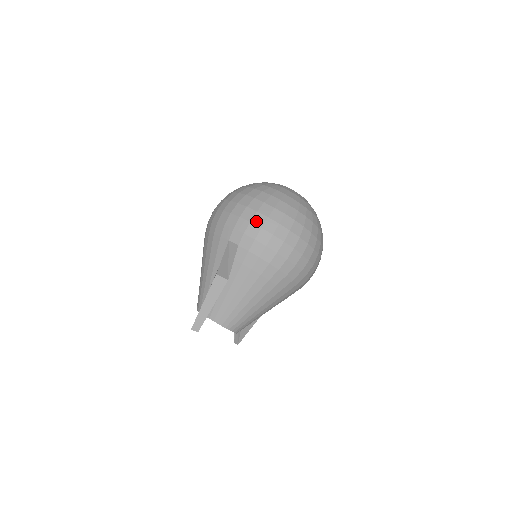
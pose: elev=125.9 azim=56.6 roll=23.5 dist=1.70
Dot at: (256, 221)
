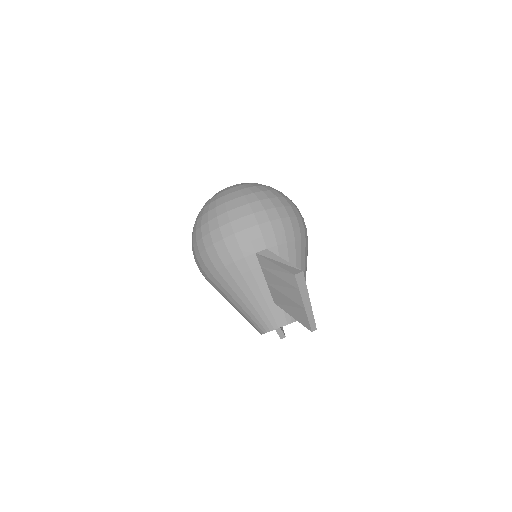
Dot at: (261, 220)
